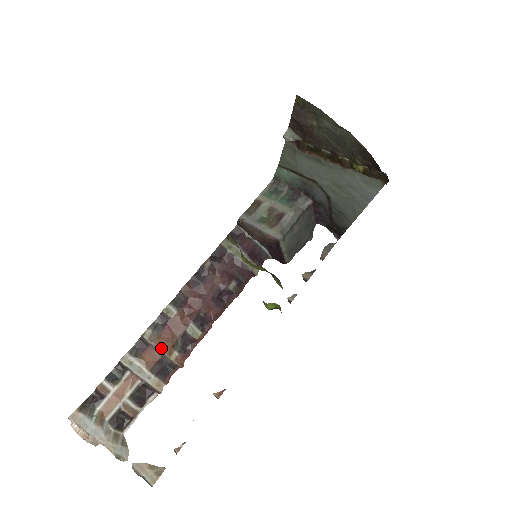
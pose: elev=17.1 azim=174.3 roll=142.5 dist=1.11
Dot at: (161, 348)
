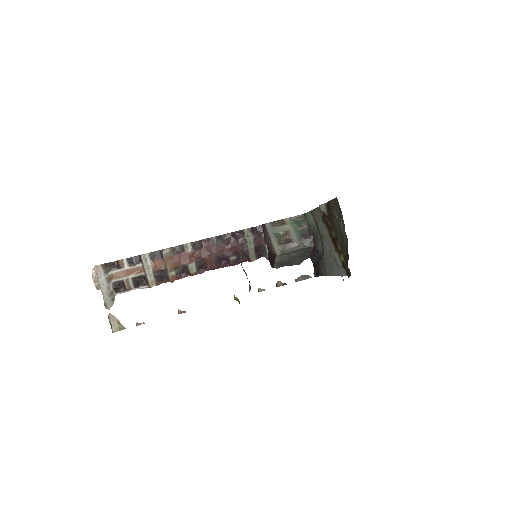
Dot at: (168, 264)
